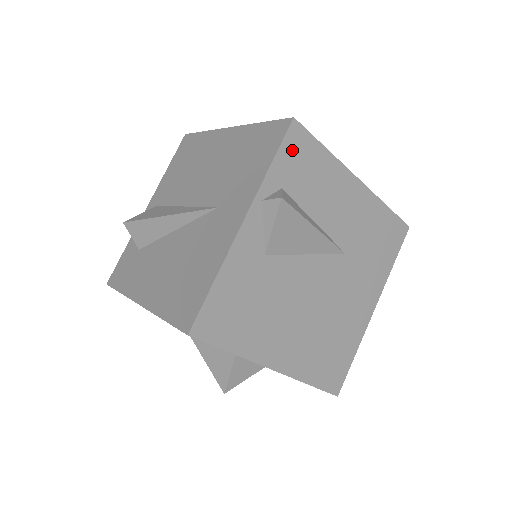
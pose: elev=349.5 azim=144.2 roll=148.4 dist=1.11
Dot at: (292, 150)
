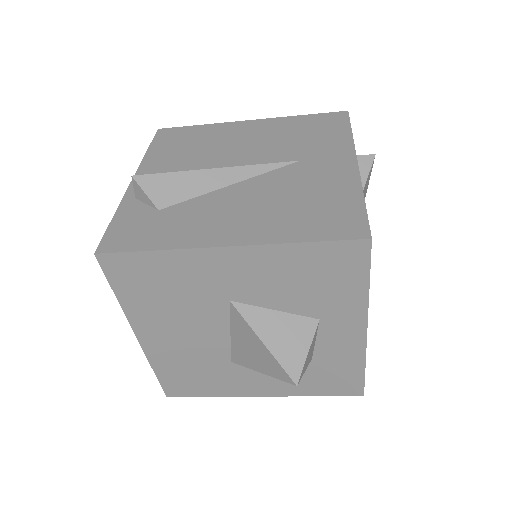
Dot at: occluded
